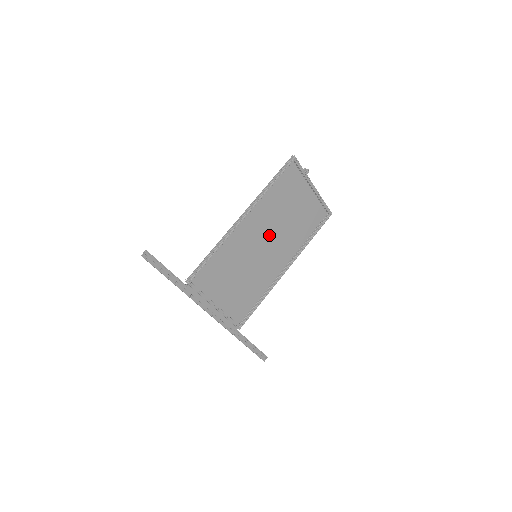
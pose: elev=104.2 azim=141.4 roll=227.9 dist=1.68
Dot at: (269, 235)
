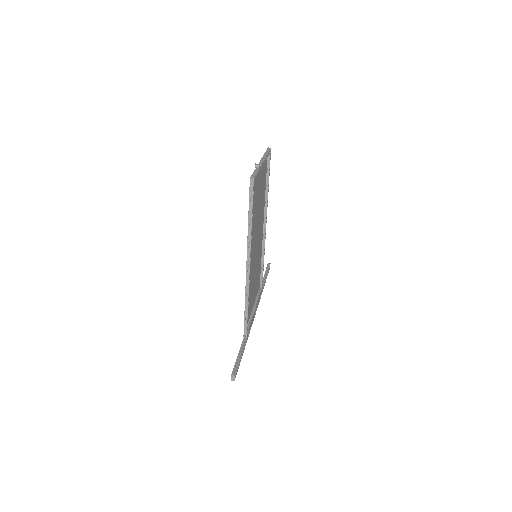
Dot at: (256, 235)
